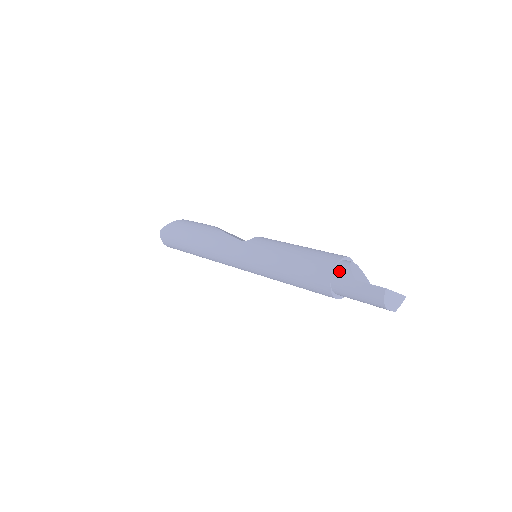
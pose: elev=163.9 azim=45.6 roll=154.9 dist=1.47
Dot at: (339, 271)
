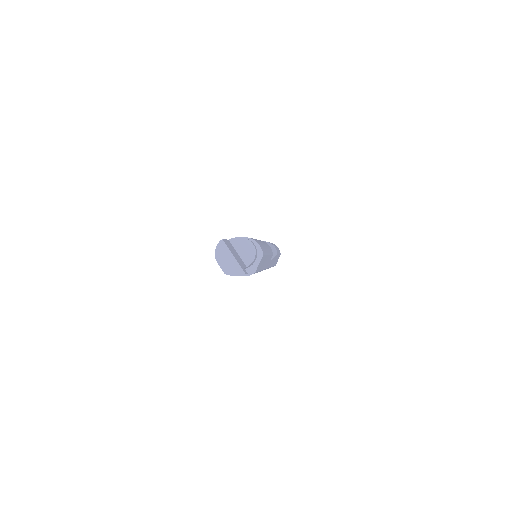
Dot at: occluded
